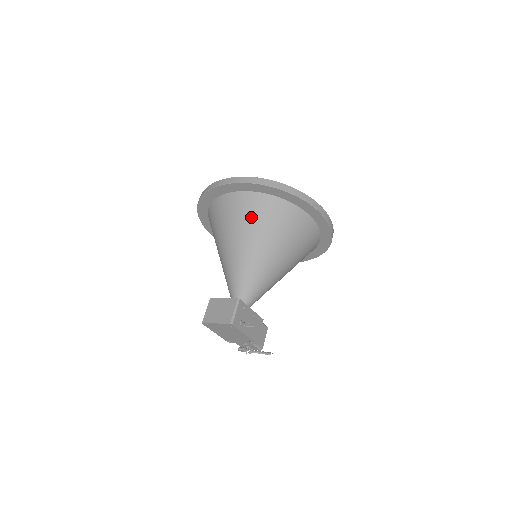
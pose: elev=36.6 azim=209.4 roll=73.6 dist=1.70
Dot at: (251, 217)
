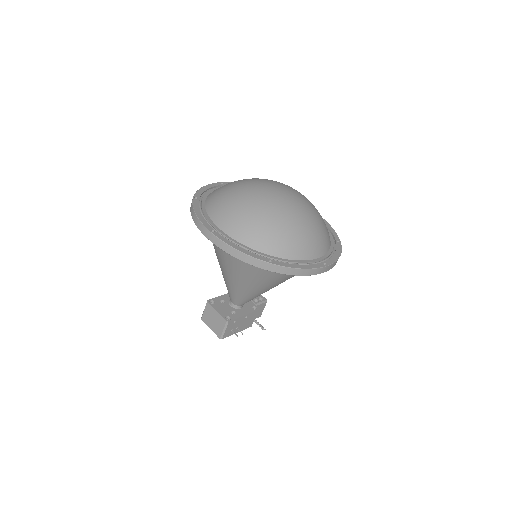
Dot at: (238, 265)
